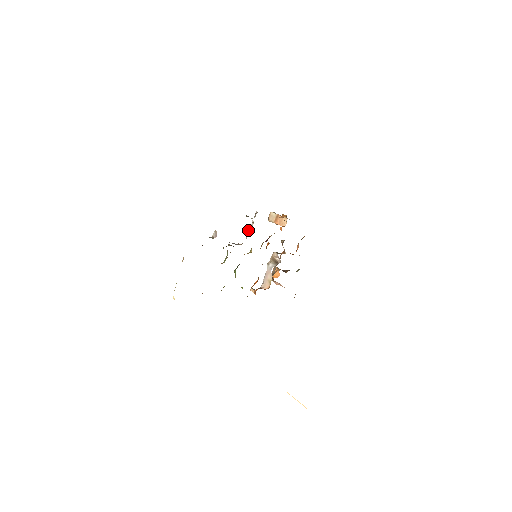
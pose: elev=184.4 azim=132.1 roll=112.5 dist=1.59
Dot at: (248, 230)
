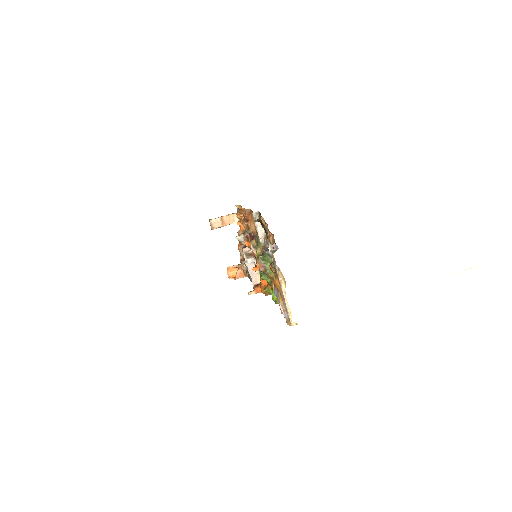
Dot at: (258, 233)
